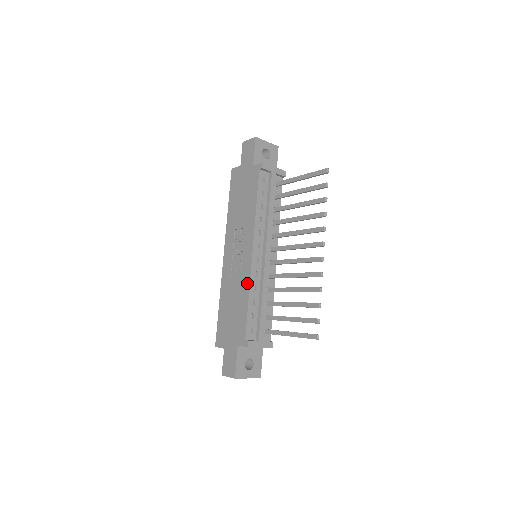
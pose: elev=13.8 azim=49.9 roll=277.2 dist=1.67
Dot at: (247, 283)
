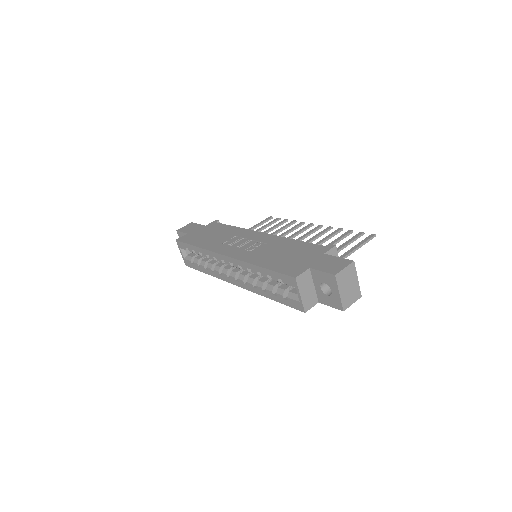
Dot at: (280, 238)
